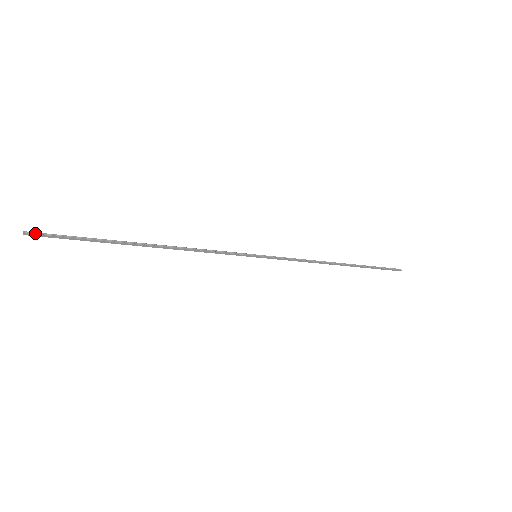
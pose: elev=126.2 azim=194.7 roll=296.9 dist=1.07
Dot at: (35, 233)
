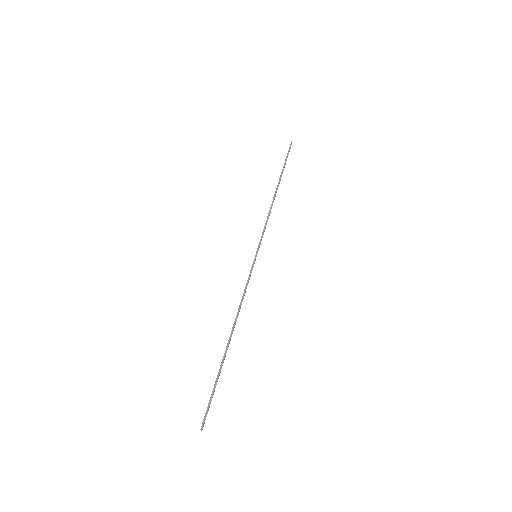
Dot at: (203, 421)
